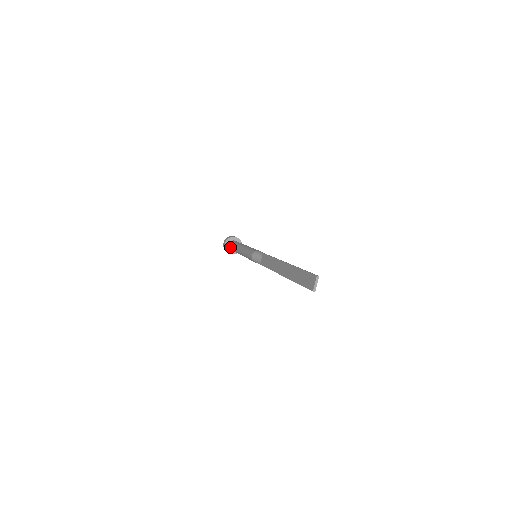
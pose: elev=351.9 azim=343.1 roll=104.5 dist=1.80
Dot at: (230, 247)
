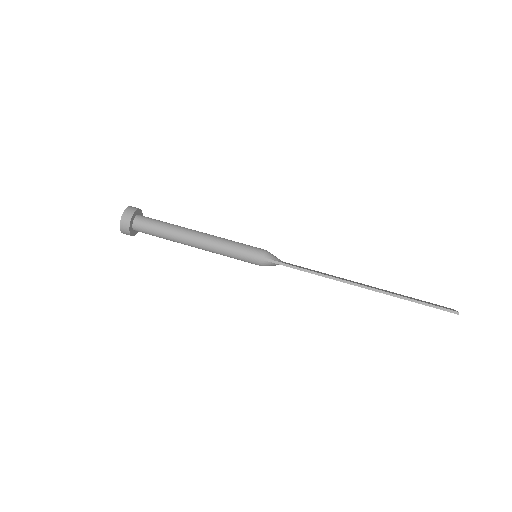
Dot at: occluded
